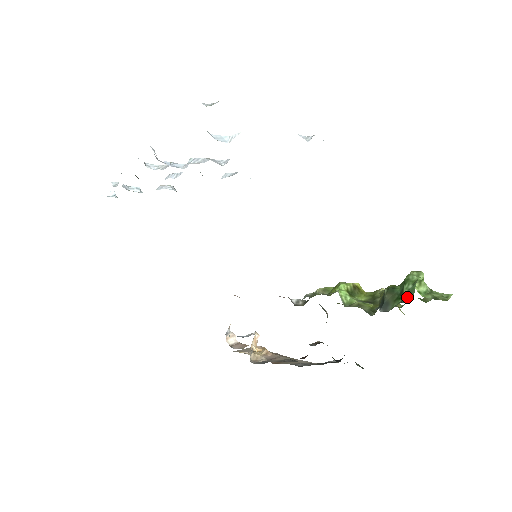
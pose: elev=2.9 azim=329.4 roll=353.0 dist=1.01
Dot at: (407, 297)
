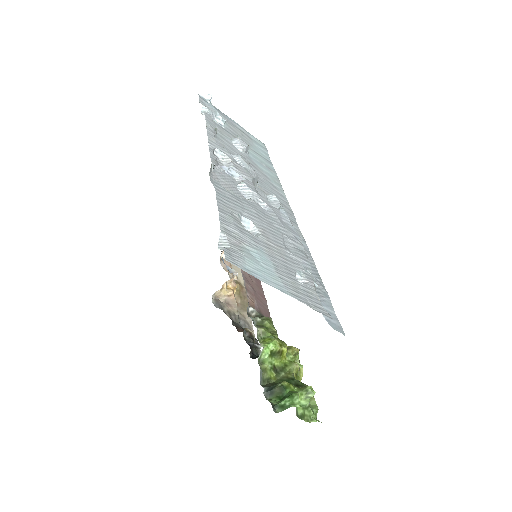
Dot at: (280, 407)
